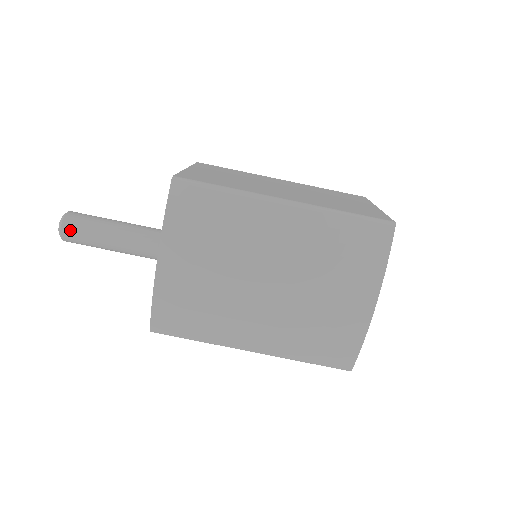
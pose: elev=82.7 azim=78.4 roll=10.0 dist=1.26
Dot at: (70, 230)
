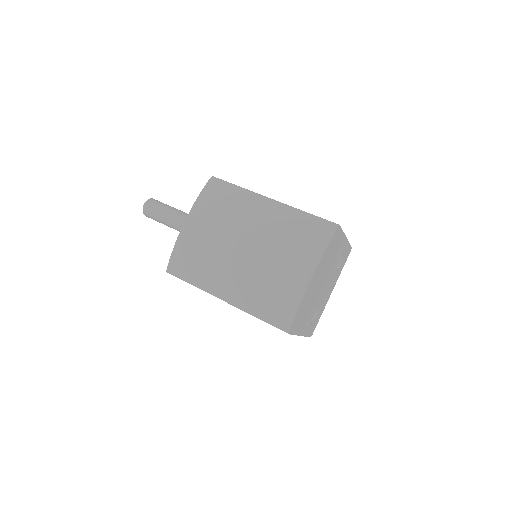
Dot at: (149, 206)
